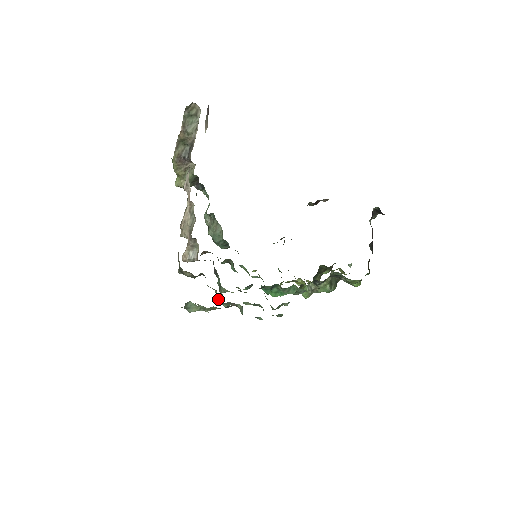
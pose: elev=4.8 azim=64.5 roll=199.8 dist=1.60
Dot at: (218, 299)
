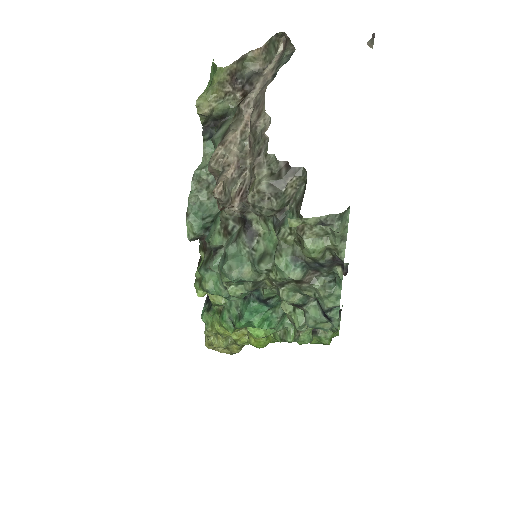
Dot at: (289, 261)
